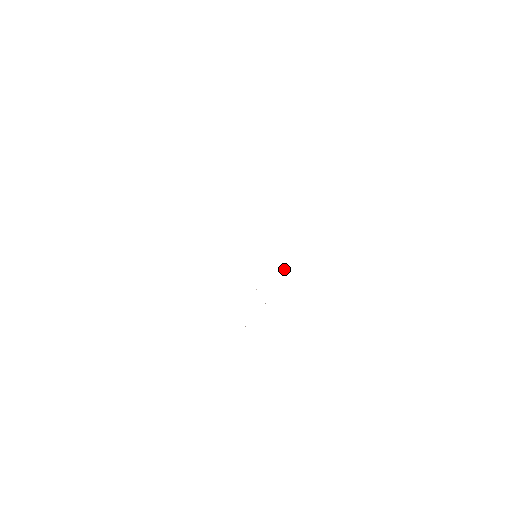
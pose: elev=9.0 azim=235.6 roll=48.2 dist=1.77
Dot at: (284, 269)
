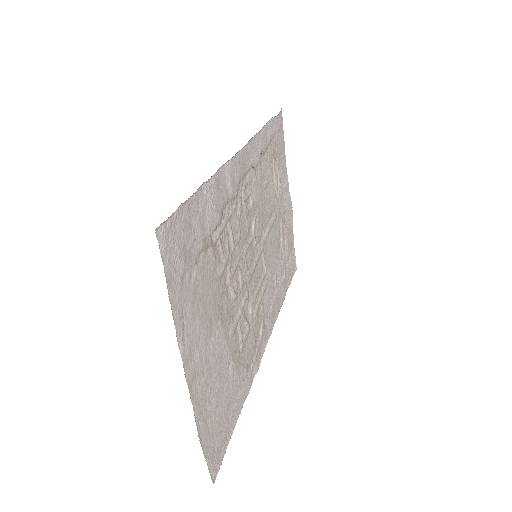
Dot at: (225, 269)
